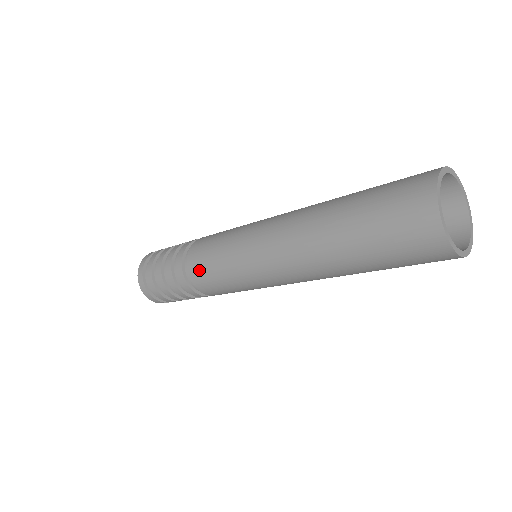
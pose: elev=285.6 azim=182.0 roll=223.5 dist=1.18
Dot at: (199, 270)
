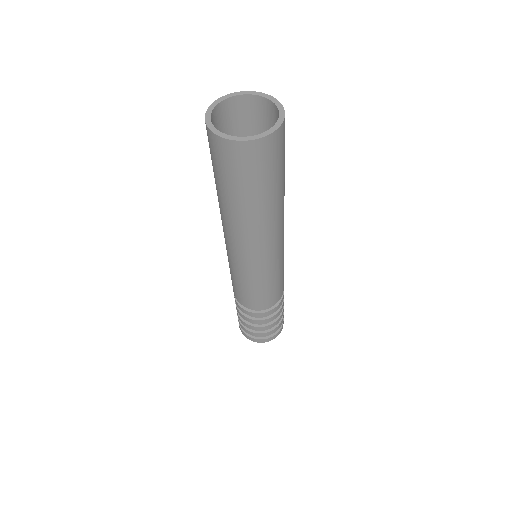
Dot at: occluded
